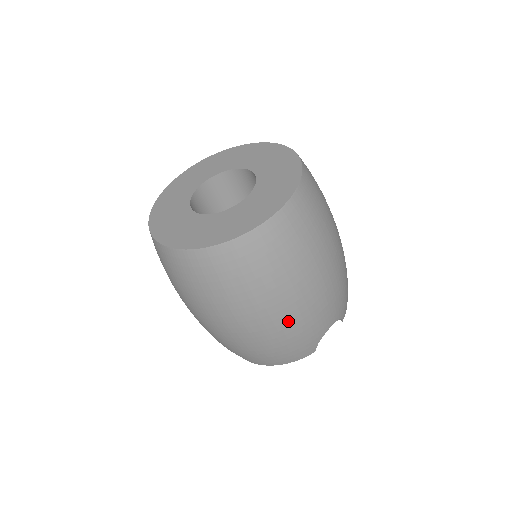
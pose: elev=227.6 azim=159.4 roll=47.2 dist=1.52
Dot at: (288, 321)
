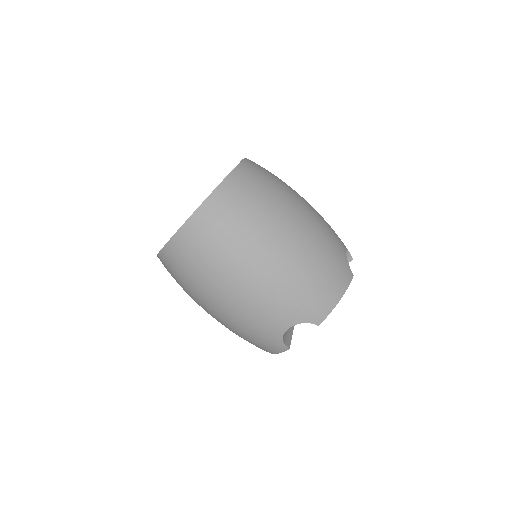
Dot at: (308, 232)
